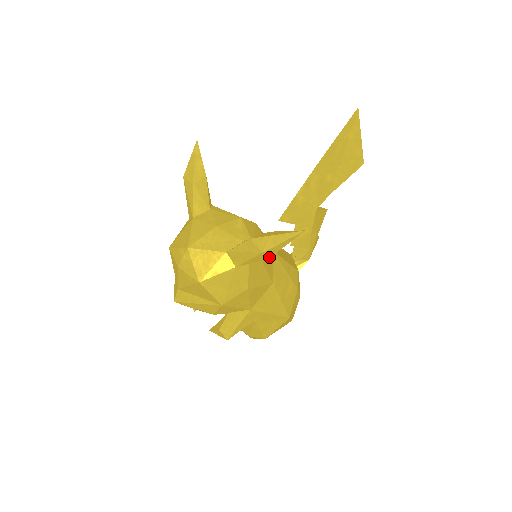
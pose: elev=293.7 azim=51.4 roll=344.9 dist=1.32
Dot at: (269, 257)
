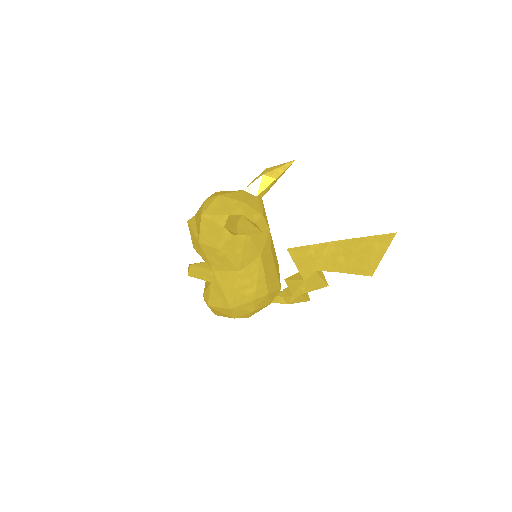
Dot at: (239, 234)
